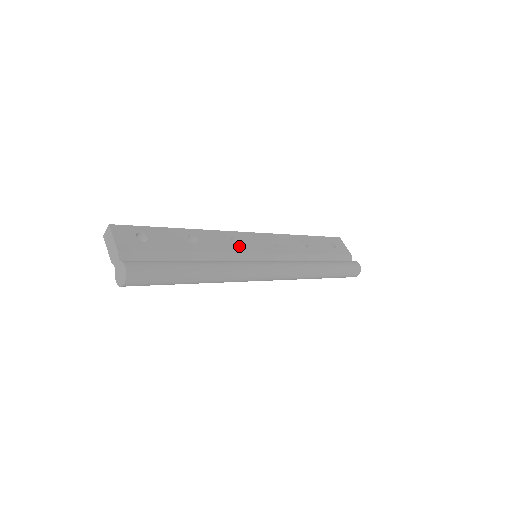
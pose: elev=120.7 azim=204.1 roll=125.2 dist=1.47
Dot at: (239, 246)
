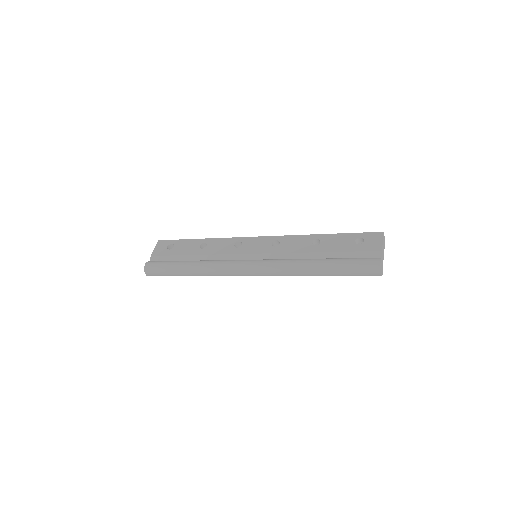
Dot at: (237, 249)
